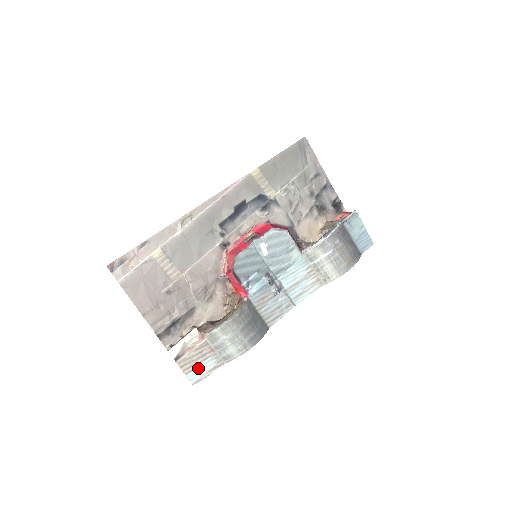
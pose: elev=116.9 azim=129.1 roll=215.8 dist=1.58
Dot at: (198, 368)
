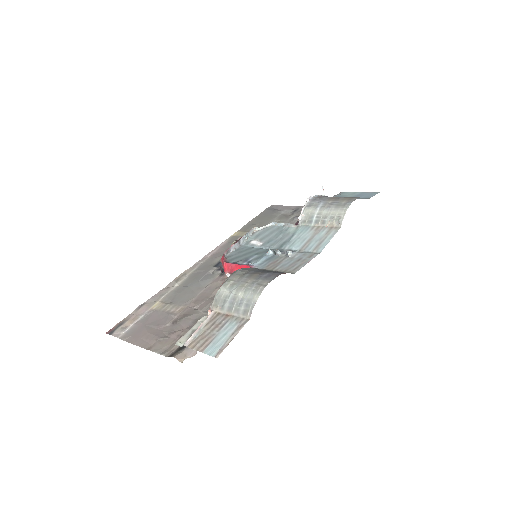
Dot at: (216, 339)
